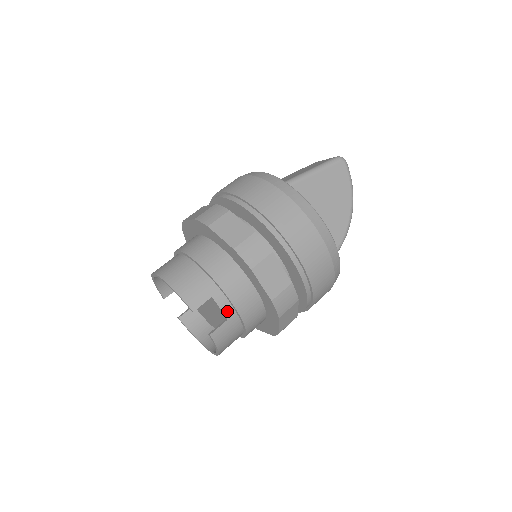
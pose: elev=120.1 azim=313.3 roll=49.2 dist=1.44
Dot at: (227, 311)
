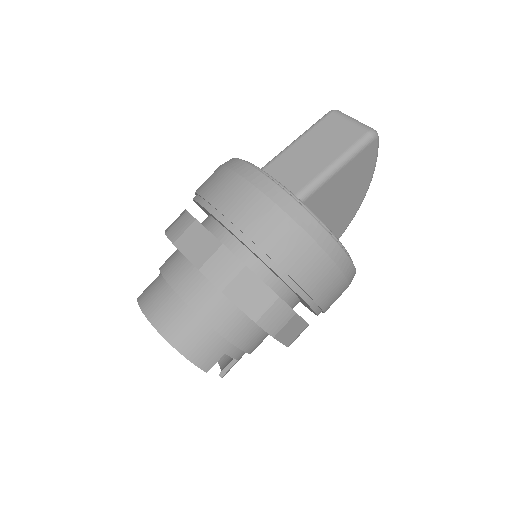
Dot at: (239, 356)
